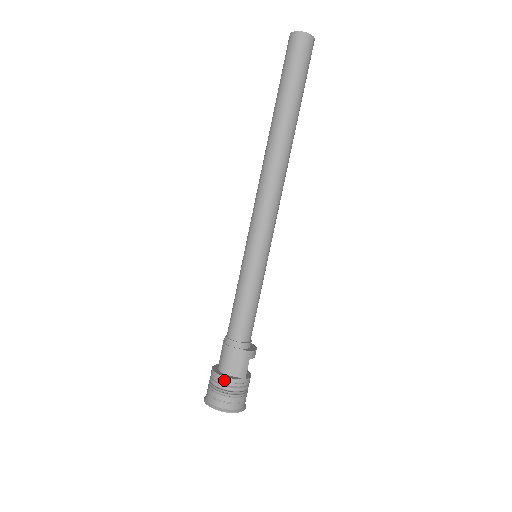
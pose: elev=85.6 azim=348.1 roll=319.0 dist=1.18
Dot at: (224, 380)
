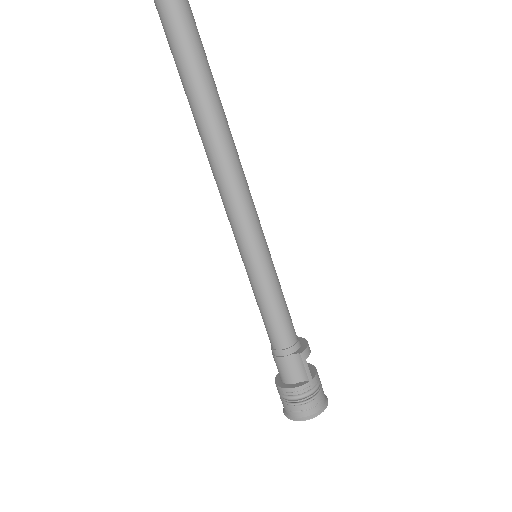
Dot at: (292, 392)
